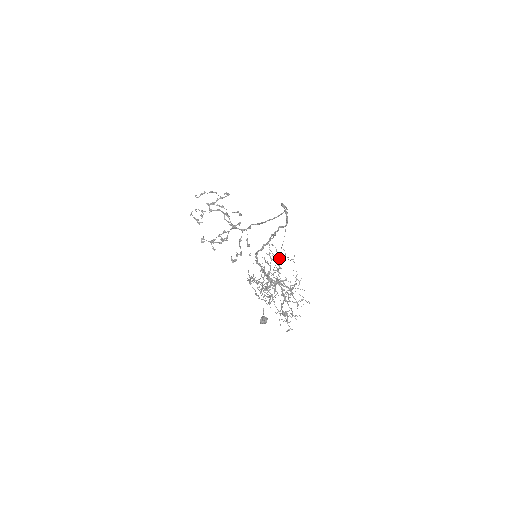
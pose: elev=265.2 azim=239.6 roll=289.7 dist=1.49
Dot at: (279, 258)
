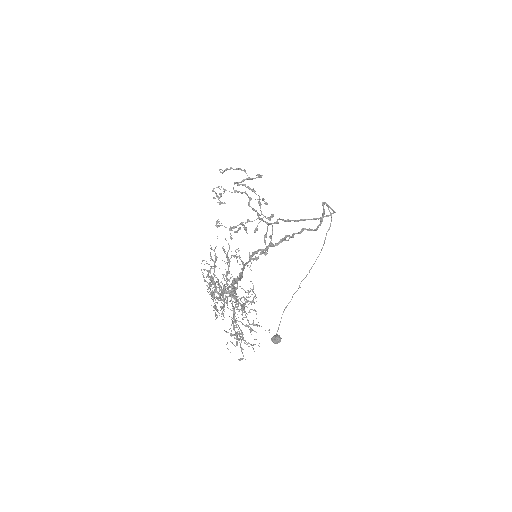
Dot at: (228, 259)
